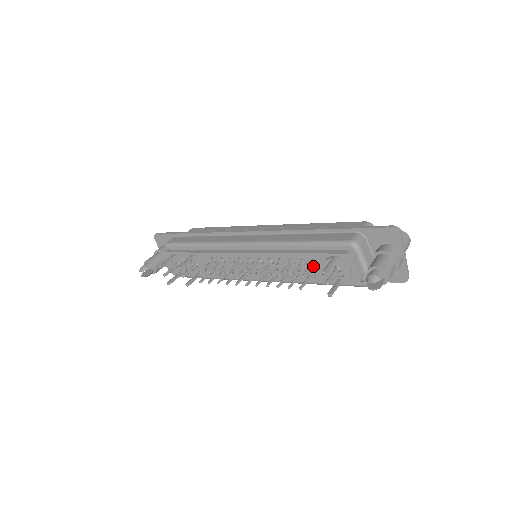
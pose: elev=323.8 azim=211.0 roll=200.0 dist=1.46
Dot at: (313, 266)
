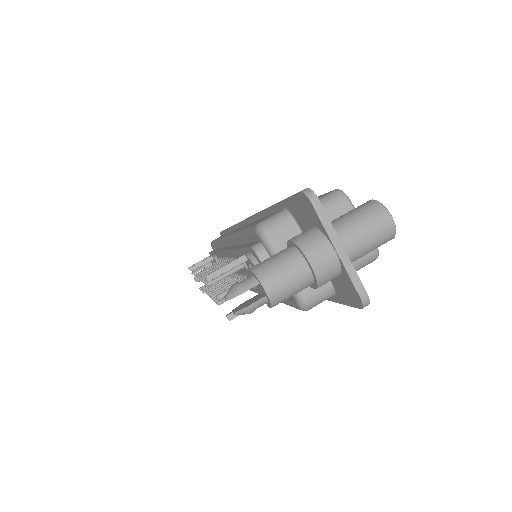
Dot at: occluded
